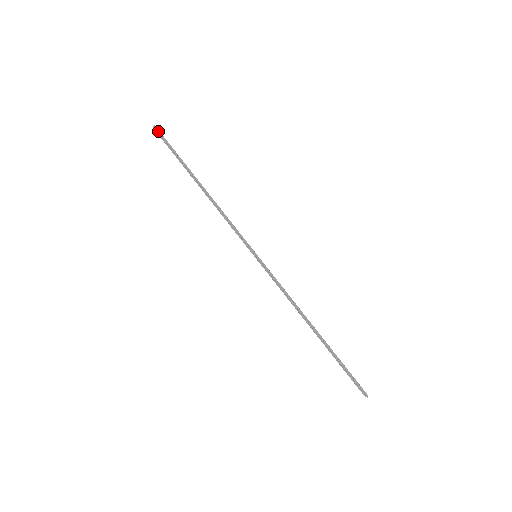
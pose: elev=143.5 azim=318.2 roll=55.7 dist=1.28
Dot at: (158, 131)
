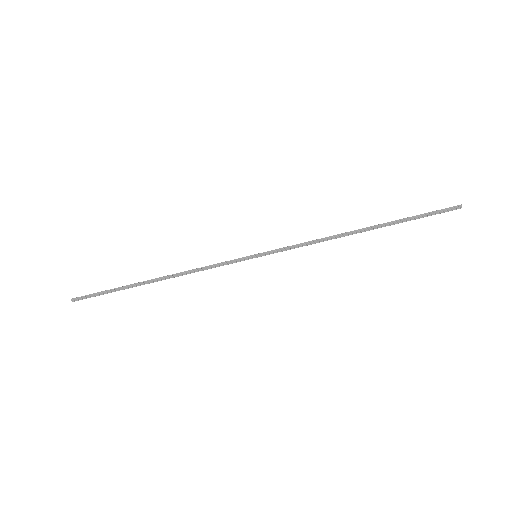
Dot at: (78, 298)
